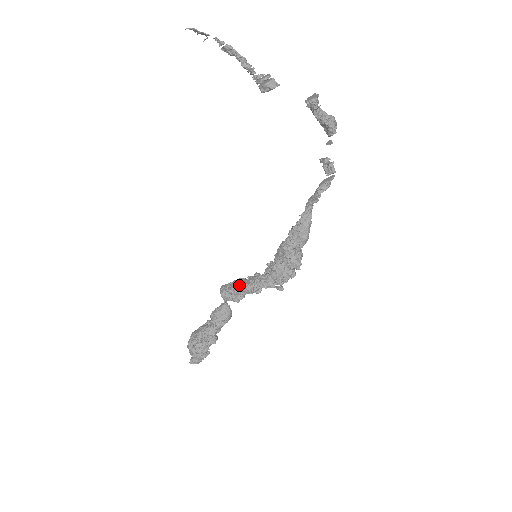
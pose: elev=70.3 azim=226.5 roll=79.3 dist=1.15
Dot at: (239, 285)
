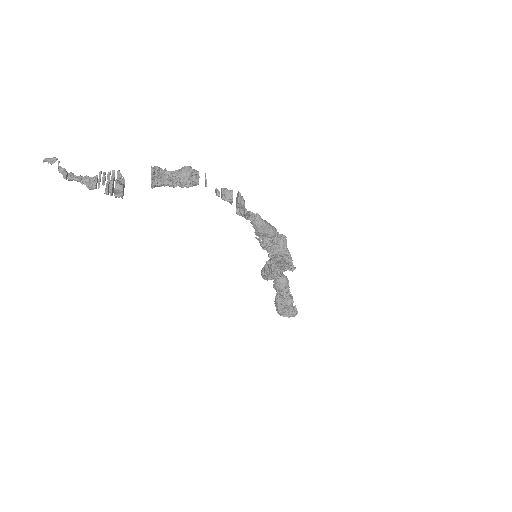
Dot at: (267, 274)
